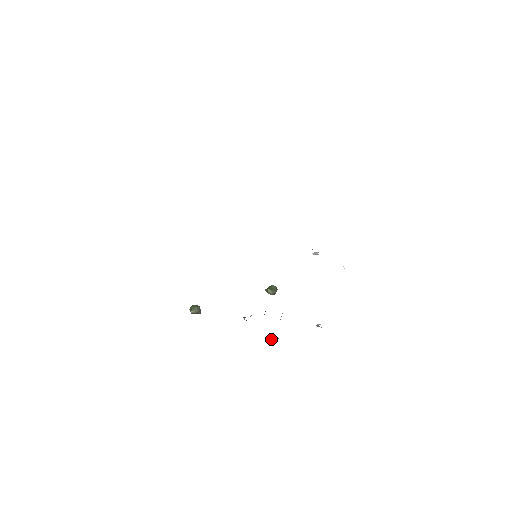
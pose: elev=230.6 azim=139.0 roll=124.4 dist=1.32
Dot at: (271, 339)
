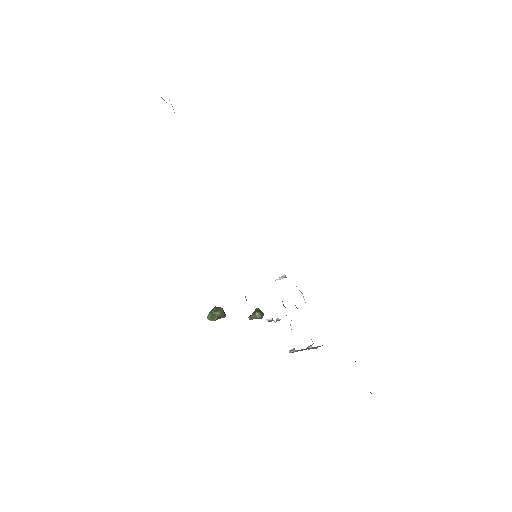
Dot at: (291, 350)
